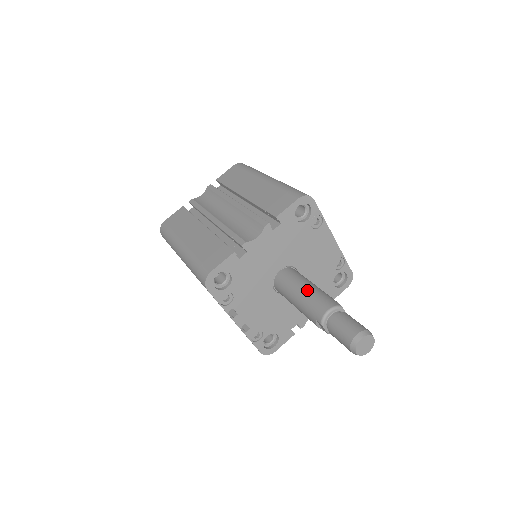
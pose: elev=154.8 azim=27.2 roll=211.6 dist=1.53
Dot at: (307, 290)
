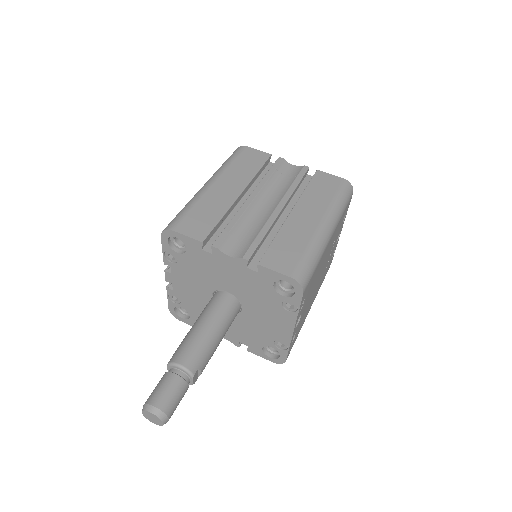
Dot at: (205, 332)
